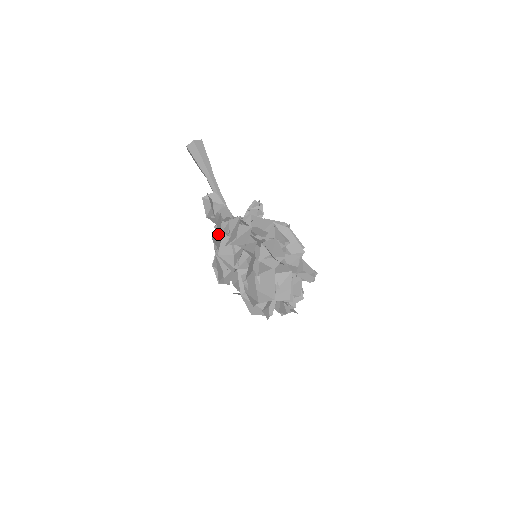
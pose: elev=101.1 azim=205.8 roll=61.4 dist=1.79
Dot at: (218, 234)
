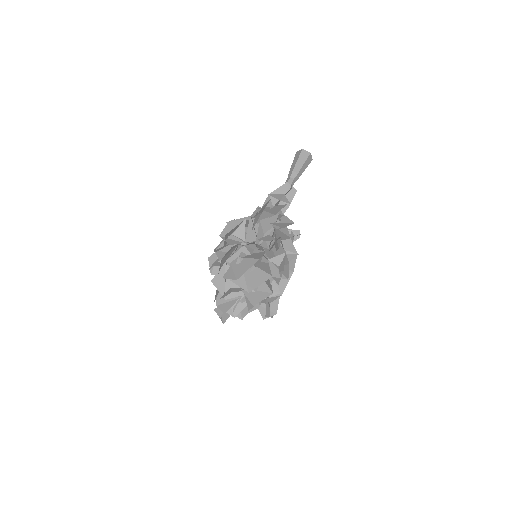
Dot at: (273, 211)
